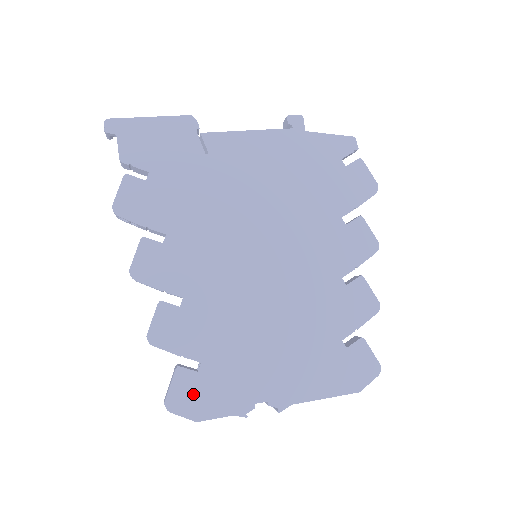
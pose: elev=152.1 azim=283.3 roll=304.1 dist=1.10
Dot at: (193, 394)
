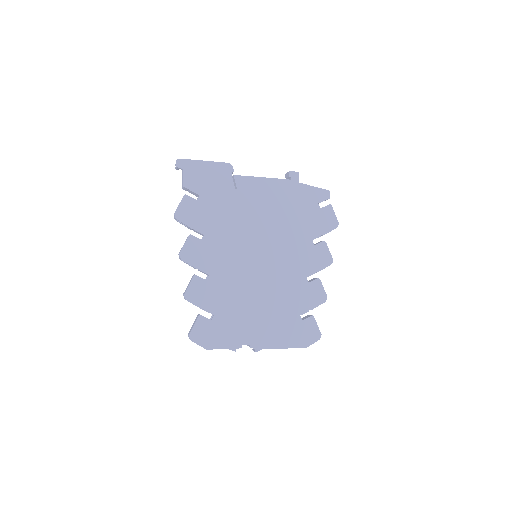
Dot at: (207, 333)
